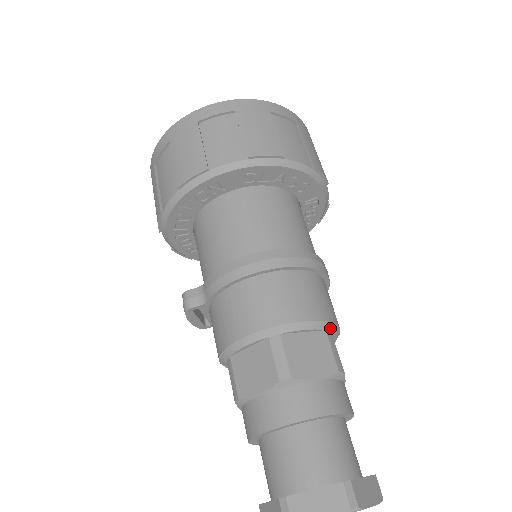
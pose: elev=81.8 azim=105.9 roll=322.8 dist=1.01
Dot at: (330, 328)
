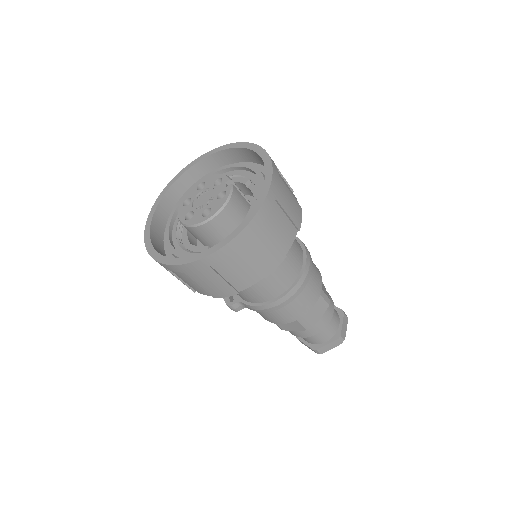
Dot at: (321, 289)
